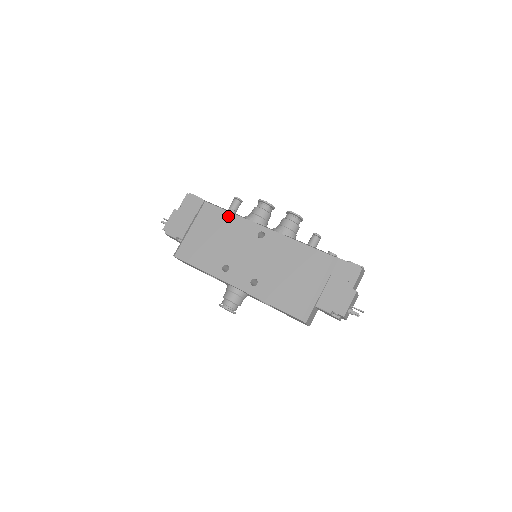
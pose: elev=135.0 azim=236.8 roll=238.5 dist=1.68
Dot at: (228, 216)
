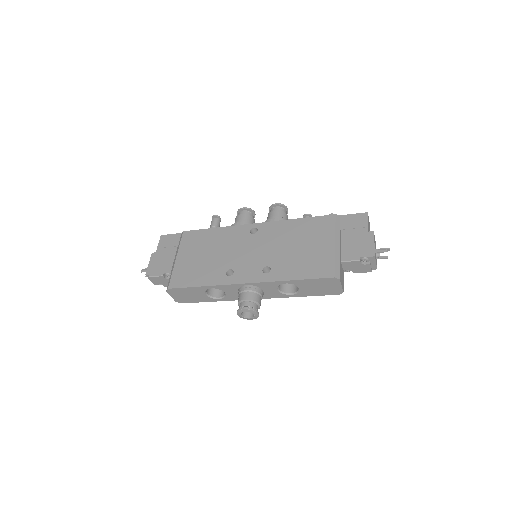
Dot at: (212, 232)
